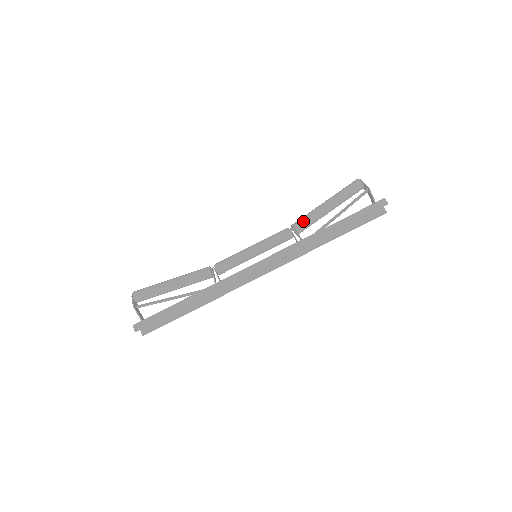
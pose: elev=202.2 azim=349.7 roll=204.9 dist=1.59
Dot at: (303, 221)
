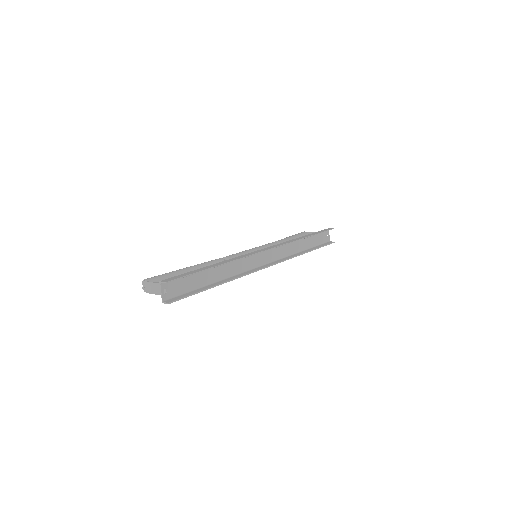
Dot at: (281, 239)
